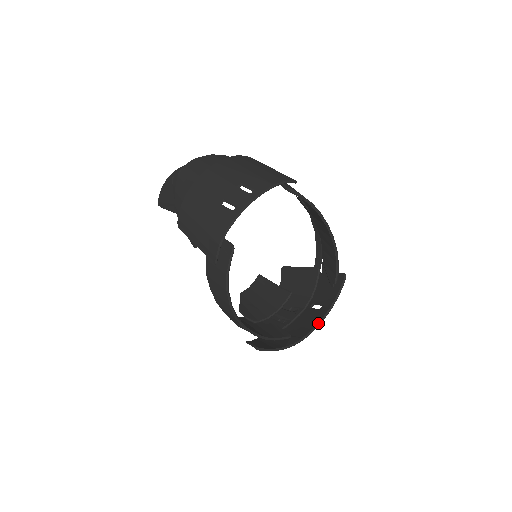
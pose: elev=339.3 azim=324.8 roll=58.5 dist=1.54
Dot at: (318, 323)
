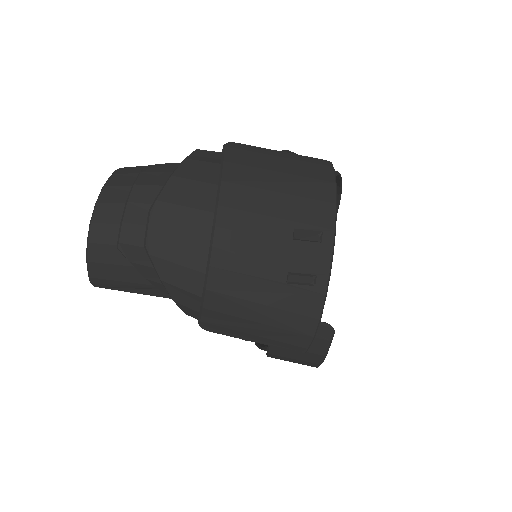
Dot at: occluded
